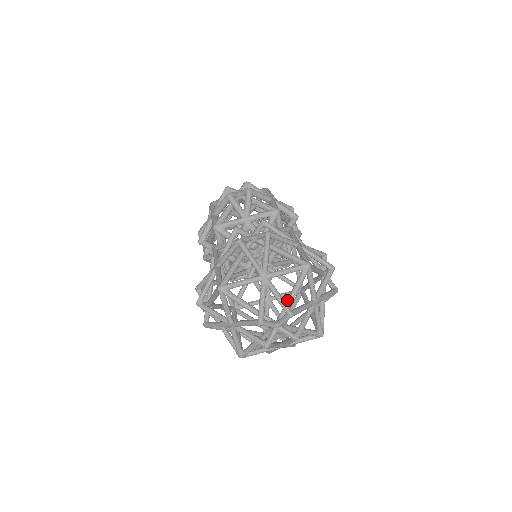
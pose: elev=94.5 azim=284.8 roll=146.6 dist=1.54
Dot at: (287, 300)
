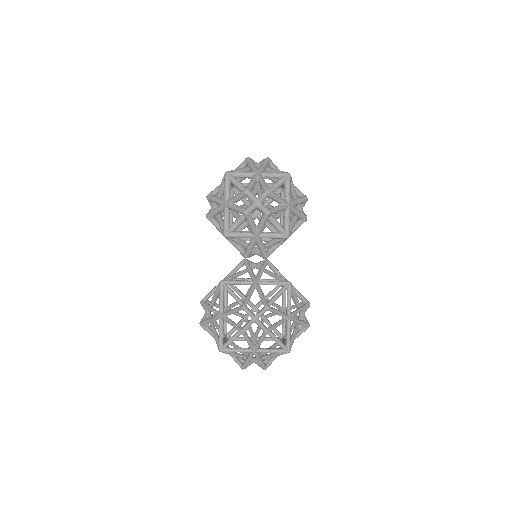
Dot at: (266, 357)
